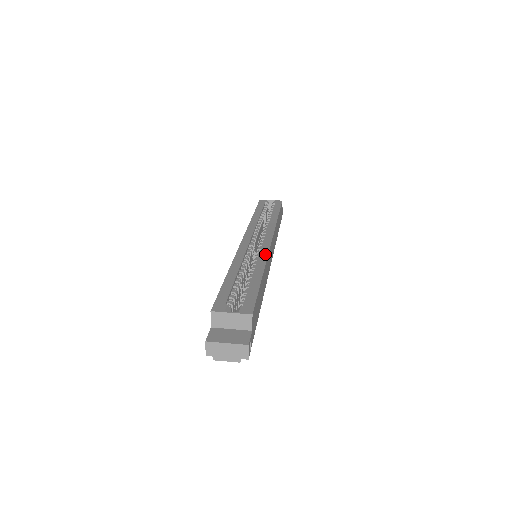
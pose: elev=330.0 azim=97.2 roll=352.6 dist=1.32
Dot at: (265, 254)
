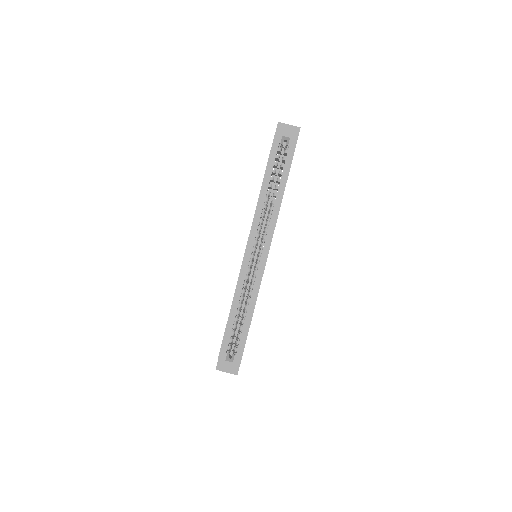
Dot at: (259, 282)
